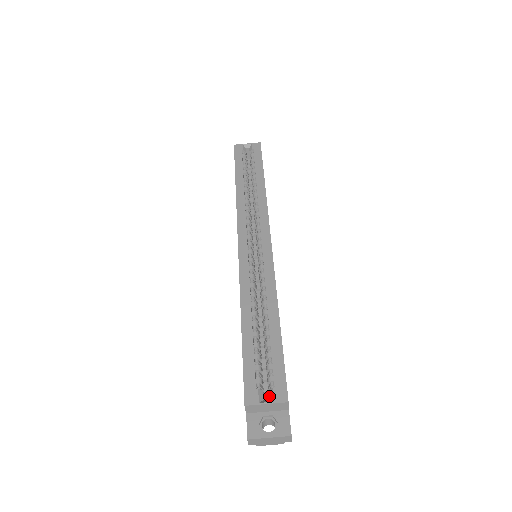
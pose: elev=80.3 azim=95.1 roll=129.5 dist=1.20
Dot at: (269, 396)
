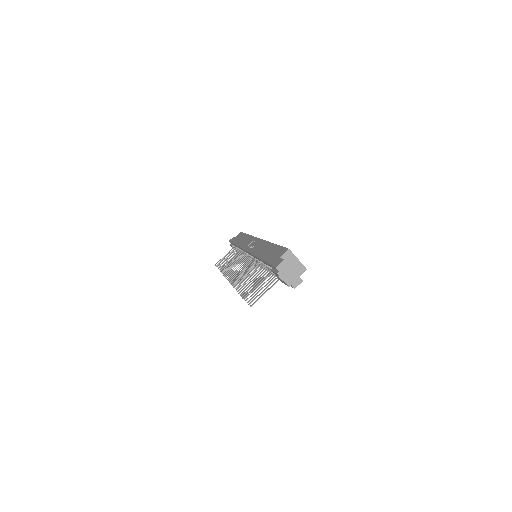
Dot at: (296, 261)
